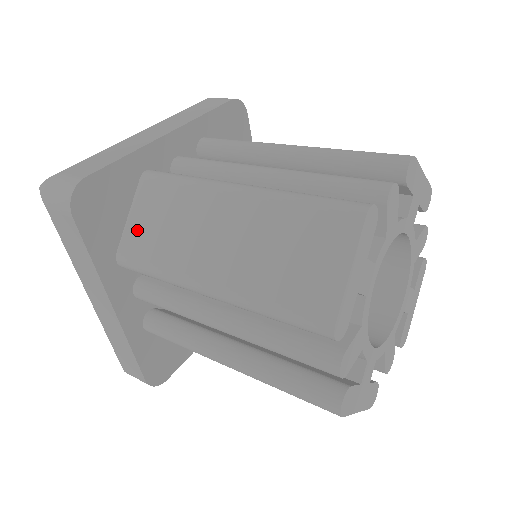
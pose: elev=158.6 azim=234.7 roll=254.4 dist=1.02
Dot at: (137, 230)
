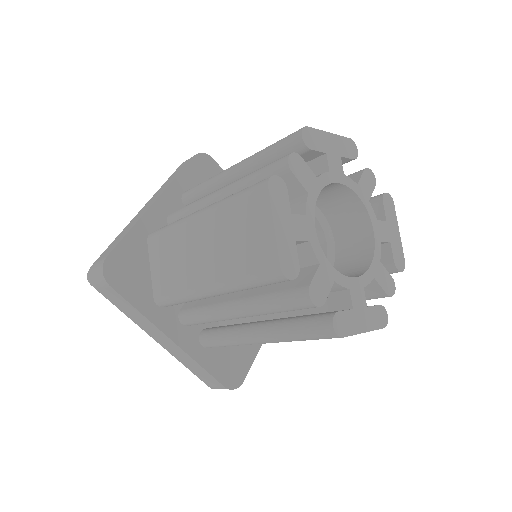
Dot at: occluded
